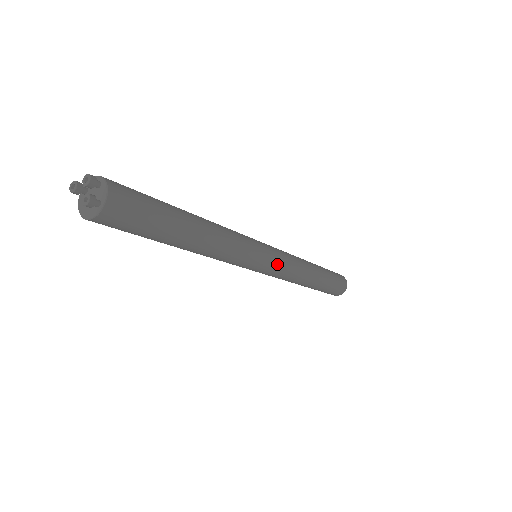
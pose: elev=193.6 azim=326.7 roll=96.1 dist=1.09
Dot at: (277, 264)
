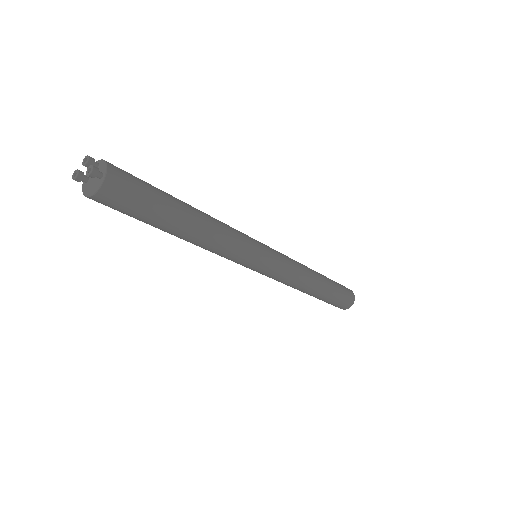
Dot at: (278, 258)
